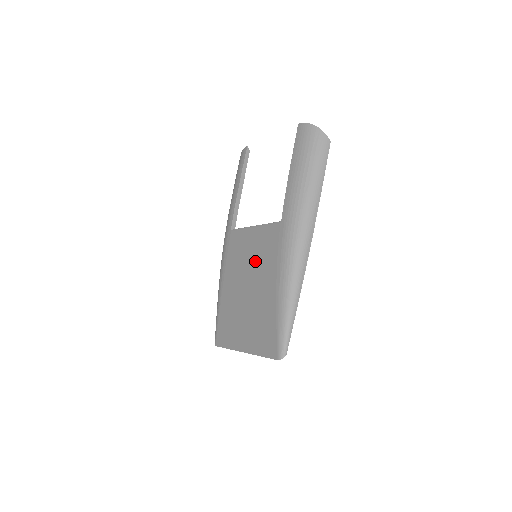
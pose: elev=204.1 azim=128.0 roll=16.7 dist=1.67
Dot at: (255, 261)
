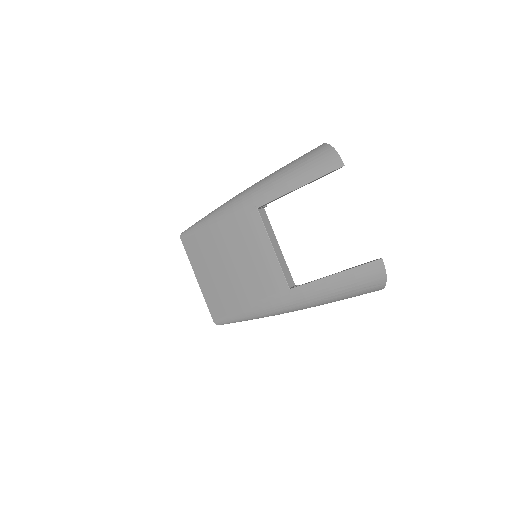
Dot at: (251, 268)
